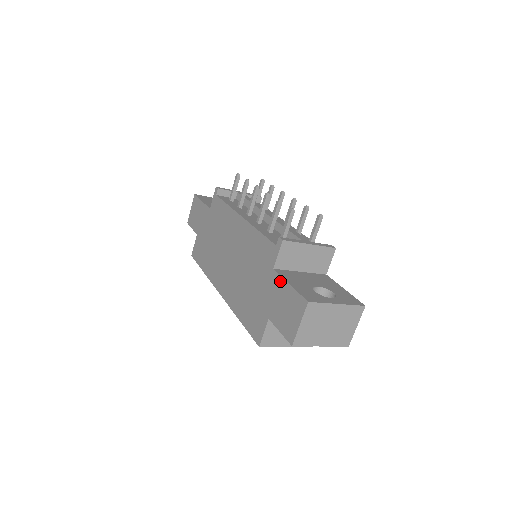
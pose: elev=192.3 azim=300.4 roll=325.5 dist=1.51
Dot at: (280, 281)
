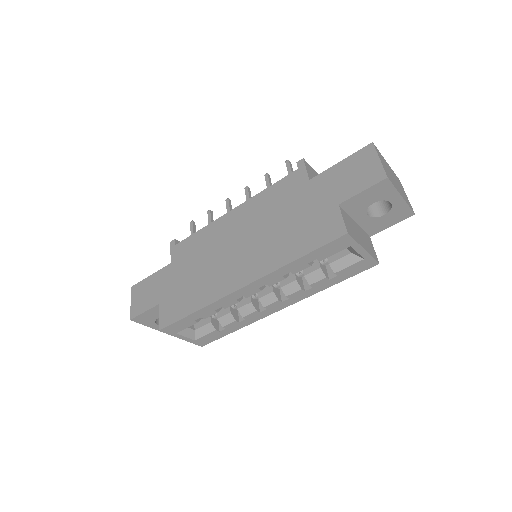
Dot at: (326, 173)
